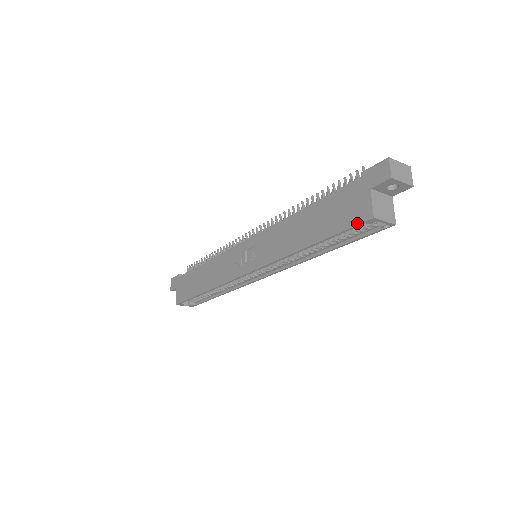
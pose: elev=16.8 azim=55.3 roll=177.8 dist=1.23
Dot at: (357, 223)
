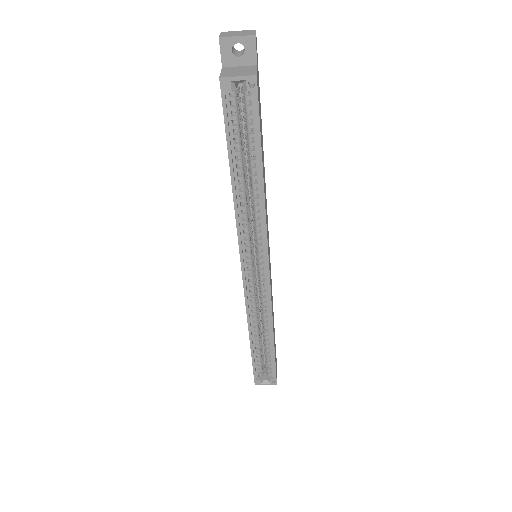
Dot at: (222, 101)
